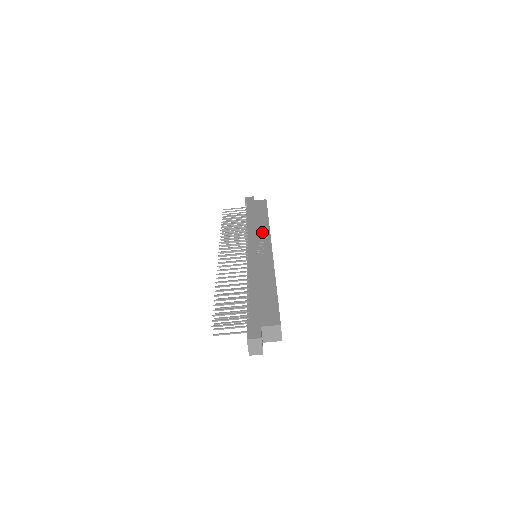
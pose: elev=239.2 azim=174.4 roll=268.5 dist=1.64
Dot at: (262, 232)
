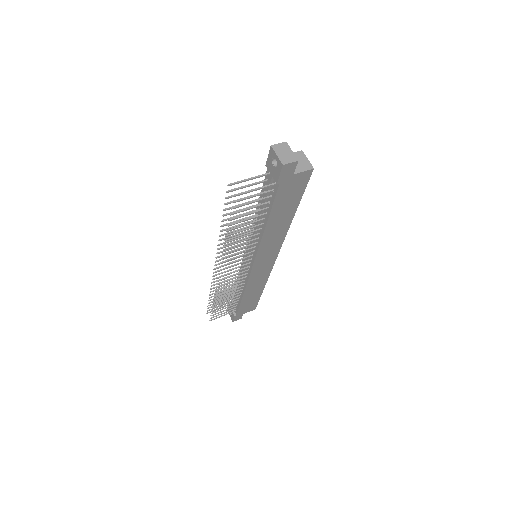
Dot at: occluded
